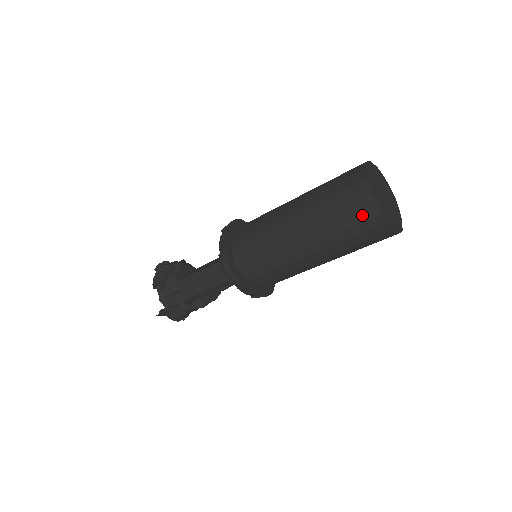
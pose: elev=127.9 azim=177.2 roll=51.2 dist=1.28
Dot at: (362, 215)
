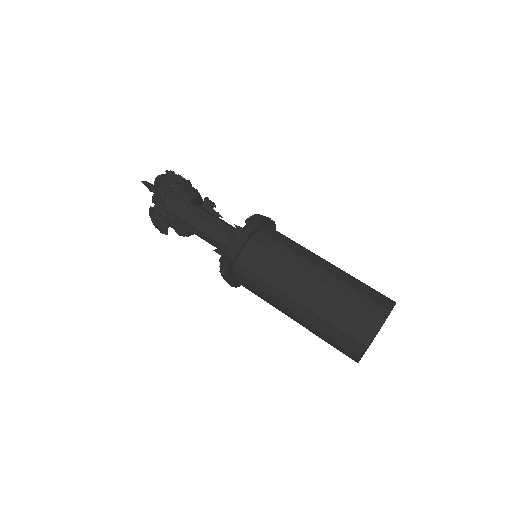
Dot at: (349, 346)
